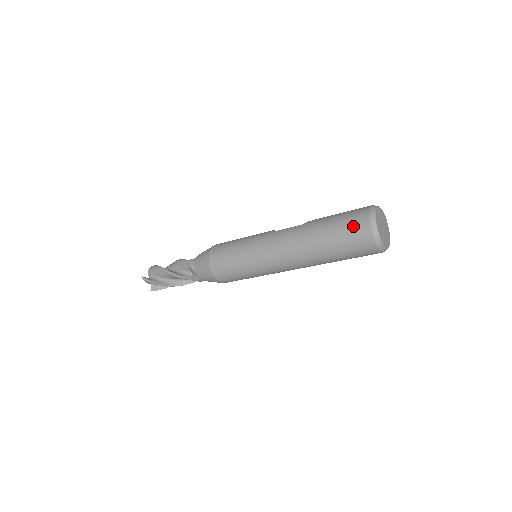
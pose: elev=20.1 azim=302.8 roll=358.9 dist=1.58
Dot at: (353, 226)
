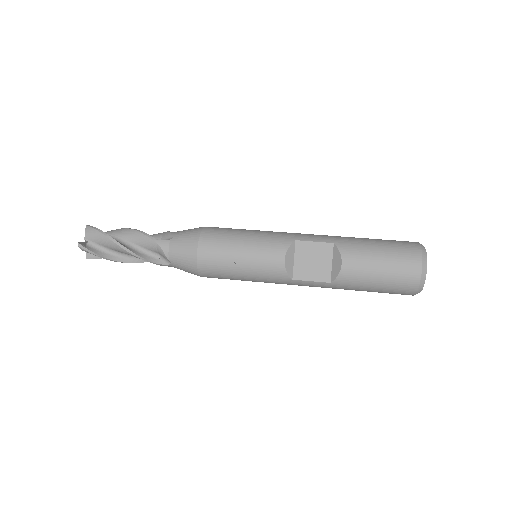
Dot at: occluded
